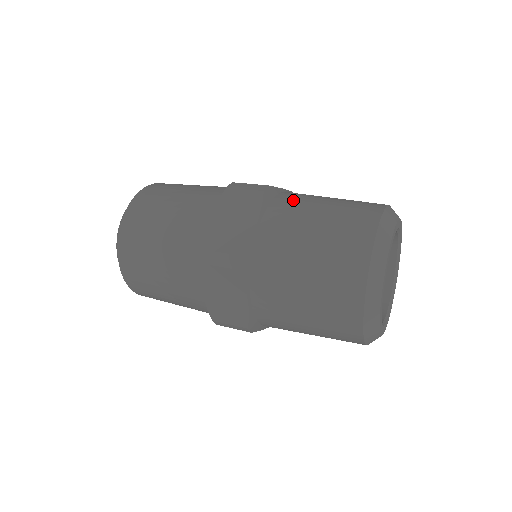
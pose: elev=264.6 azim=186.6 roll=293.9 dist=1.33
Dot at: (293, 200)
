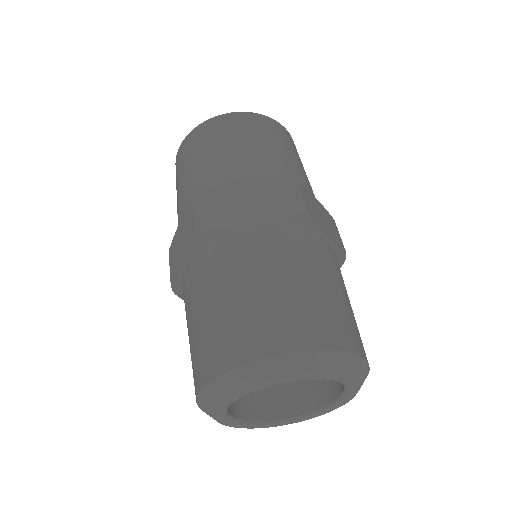
Dot at: (216, 265)
